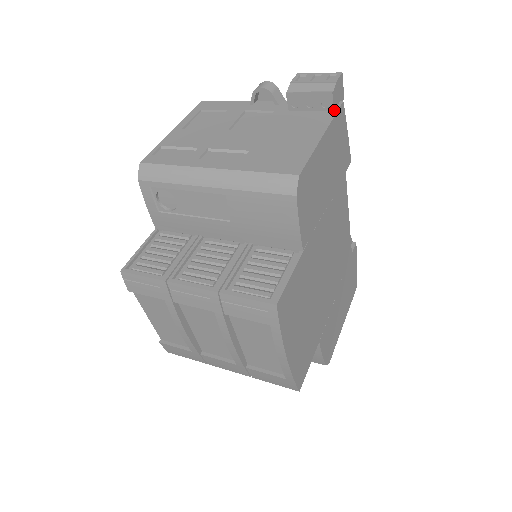
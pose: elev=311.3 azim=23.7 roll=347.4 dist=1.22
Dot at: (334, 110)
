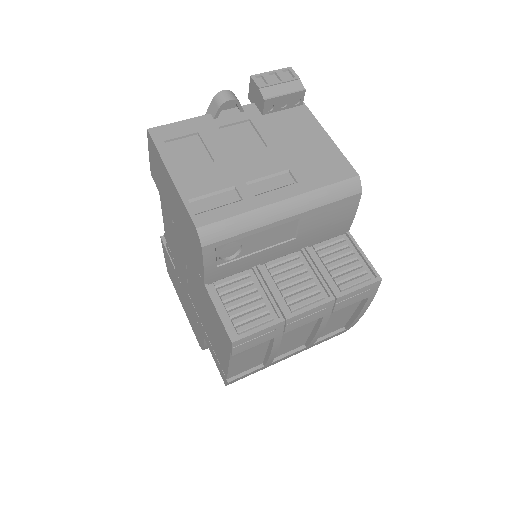
Dot at: (302, 104)
